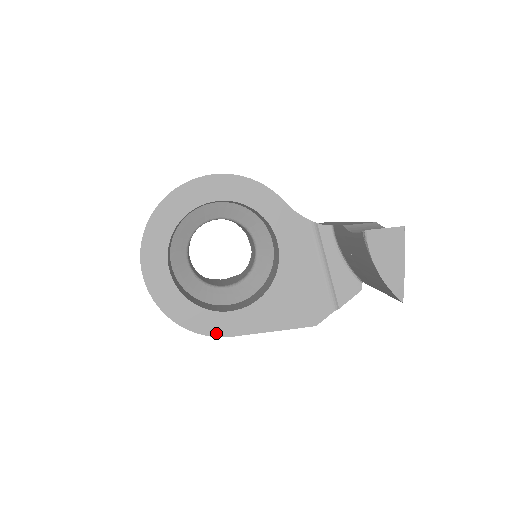
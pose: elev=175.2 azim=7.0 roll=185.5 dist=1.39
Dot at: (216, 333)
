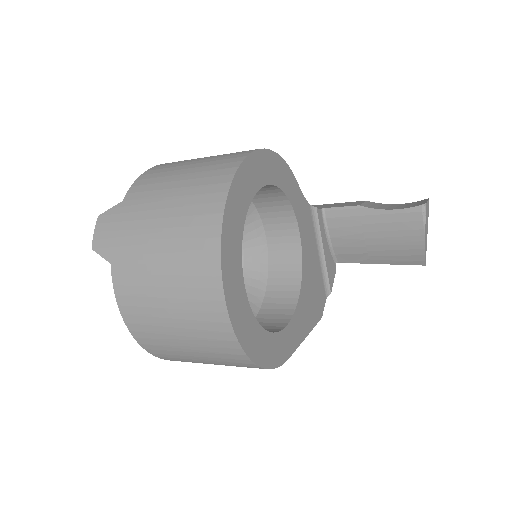
Dot at: (281, 360)
